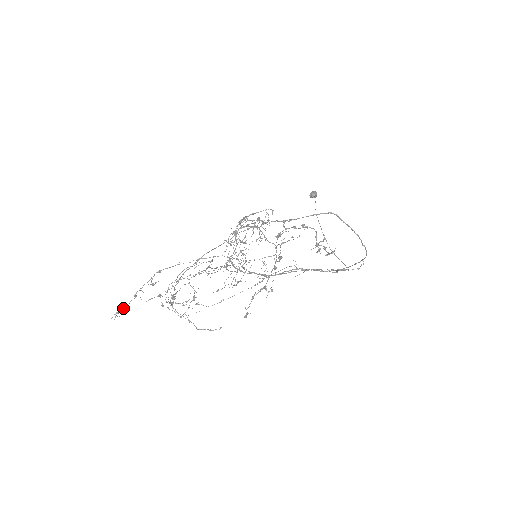
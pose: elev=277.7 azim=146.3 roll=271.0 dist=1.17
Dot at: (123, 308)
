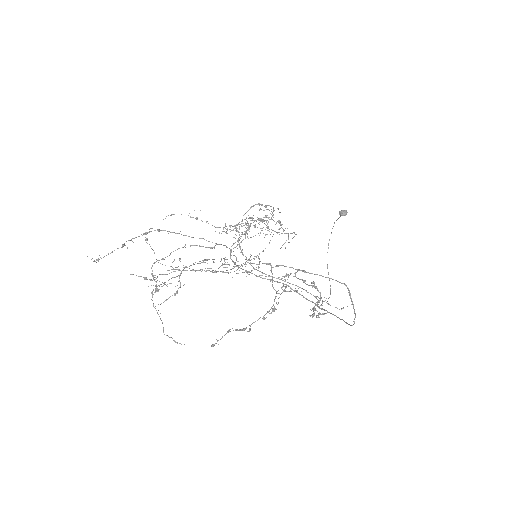
Dot at: (106, 255)
